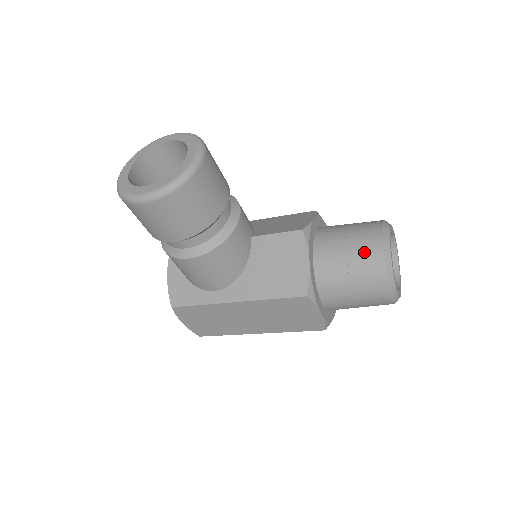
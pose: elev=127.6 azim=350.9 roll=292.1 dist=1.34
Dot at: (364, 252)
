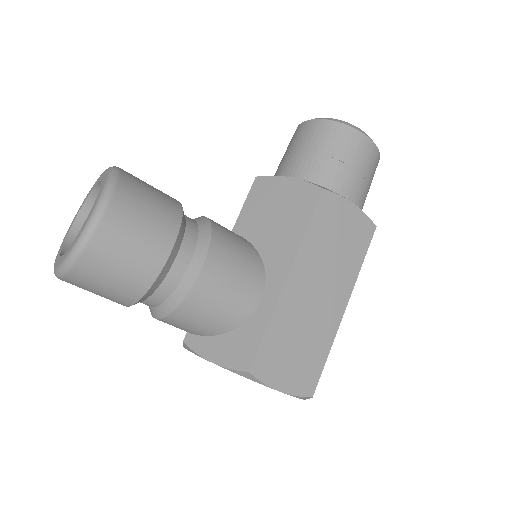
Dot at: (311, 135)
